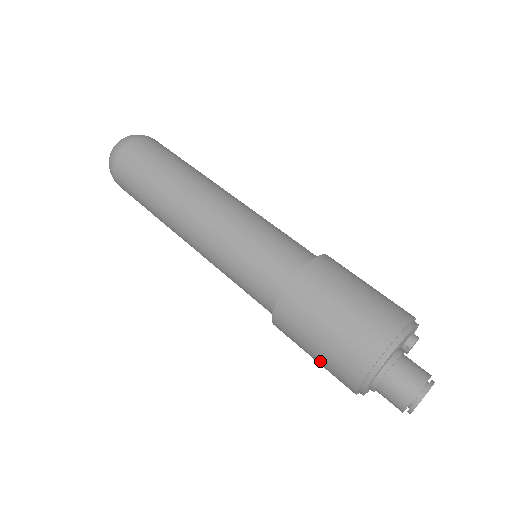
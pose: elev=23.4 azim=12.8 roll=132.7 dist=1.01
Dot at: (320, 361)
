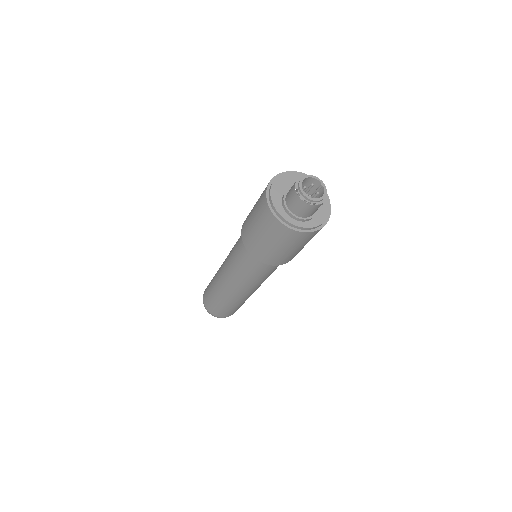
Dot at: (279, 244)
